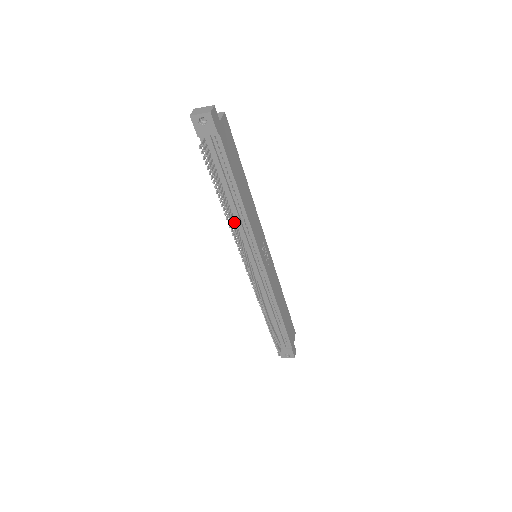
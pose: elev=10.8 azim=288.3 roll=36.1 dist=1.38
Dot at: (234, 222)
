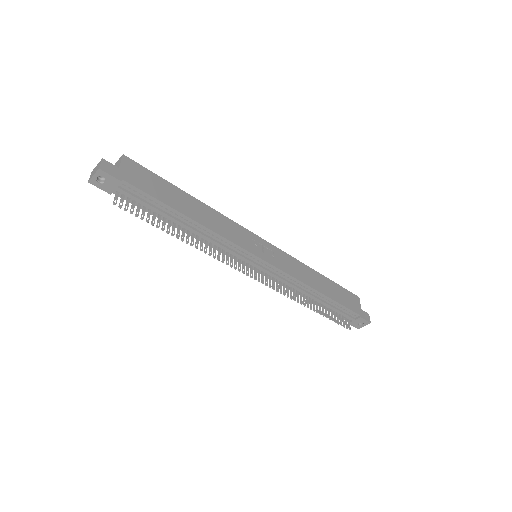
Dot at: (205, 242)
